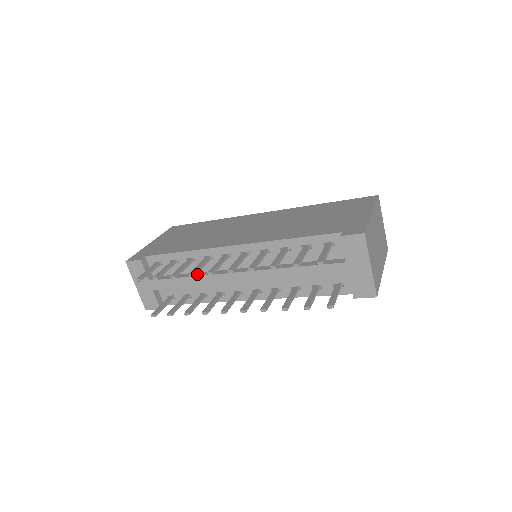
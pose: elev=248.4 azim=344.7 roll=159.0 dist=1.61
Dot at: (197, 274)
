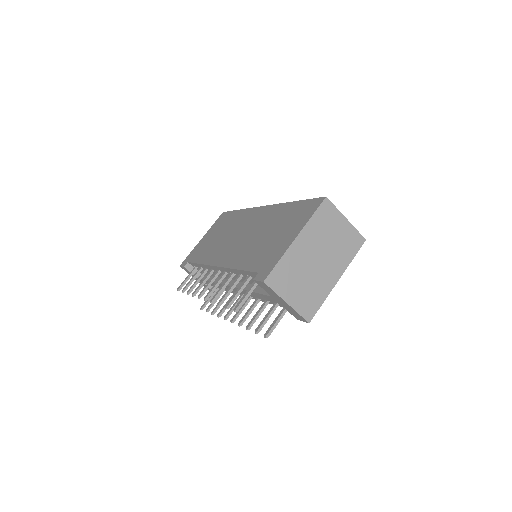
Dot at: occluded
